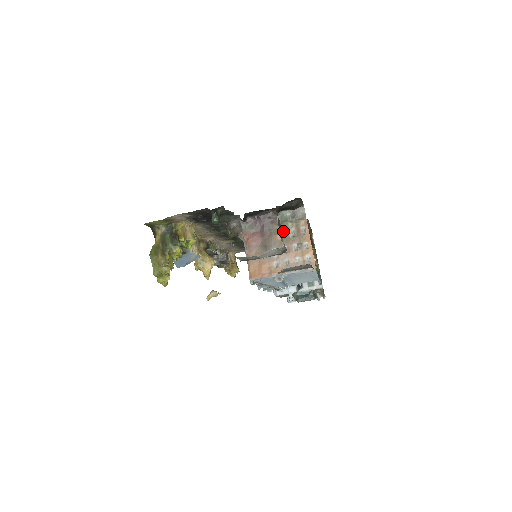
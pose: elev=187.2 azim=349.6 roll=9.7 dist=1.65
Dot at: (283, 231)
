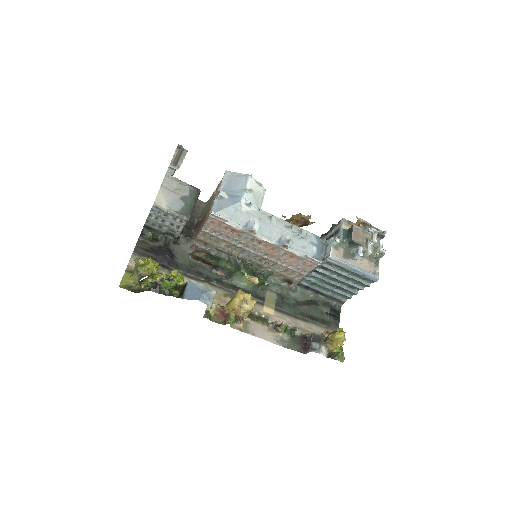
Dot at: (207, 209)
